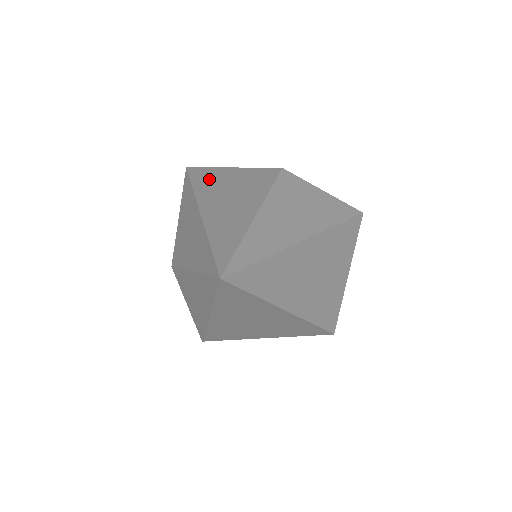
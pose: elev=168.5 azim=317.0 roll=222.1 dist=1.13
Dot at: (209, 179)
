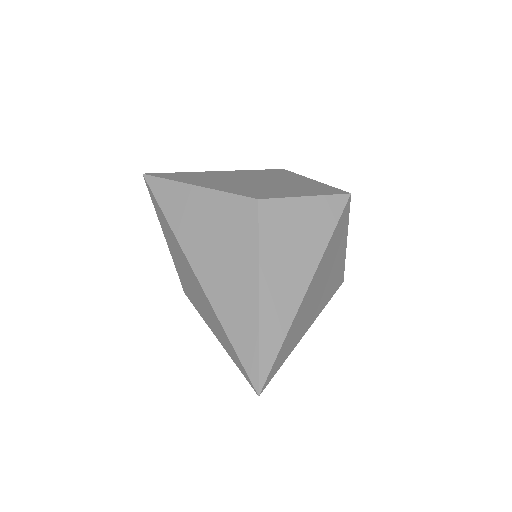
Dot at: (181, 210)
